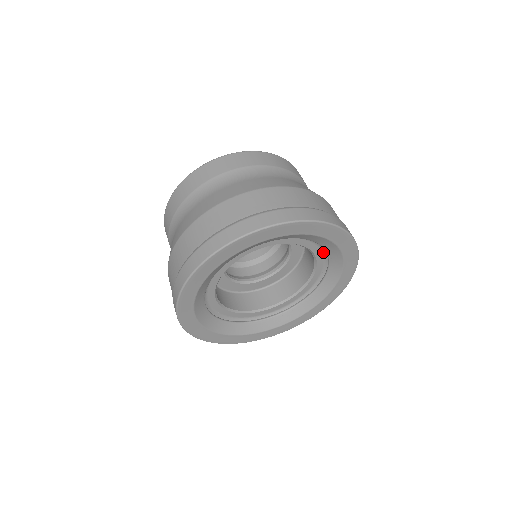
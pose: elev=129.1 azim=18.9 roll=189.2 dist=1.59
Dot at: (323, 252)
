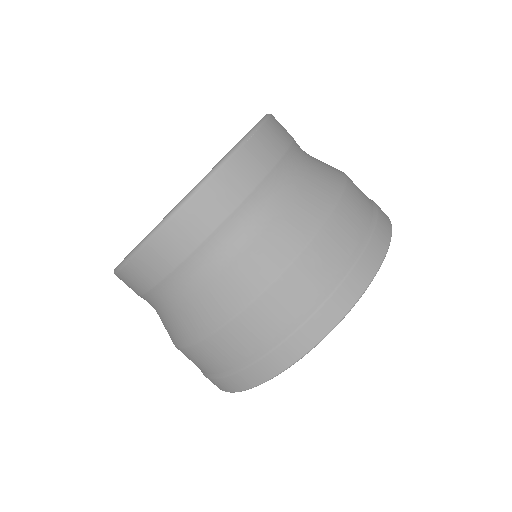
Dot at: occluded
